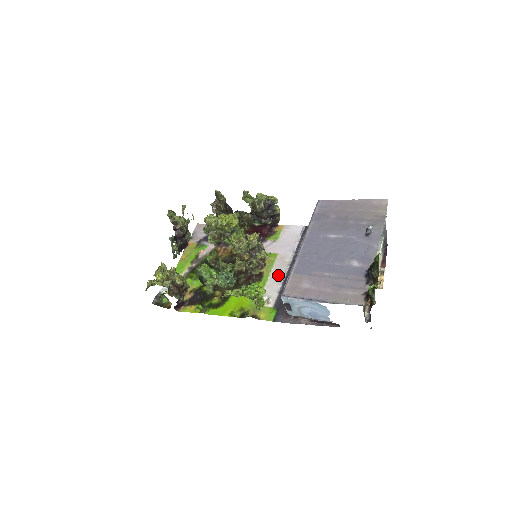
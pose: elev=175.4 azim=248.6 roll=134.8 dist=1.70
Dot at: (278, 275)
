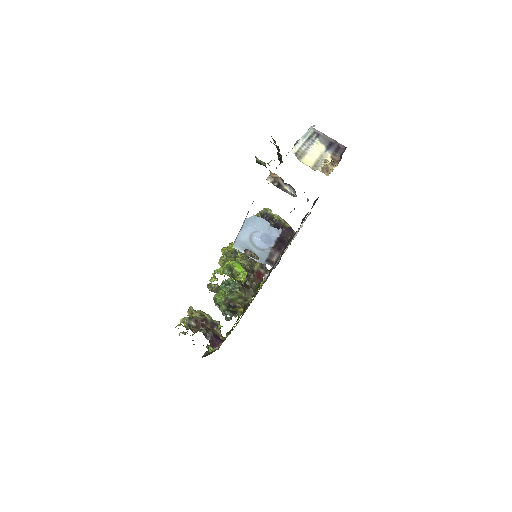
Dot at: occluded
